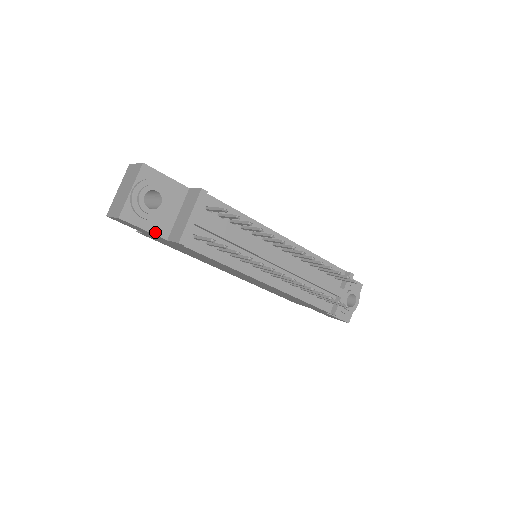
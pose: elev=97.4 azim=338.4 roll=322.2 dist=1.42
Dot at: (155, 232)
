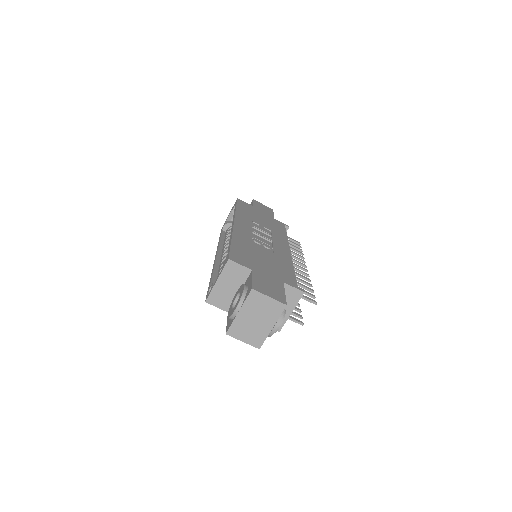
Dot at: occluded
